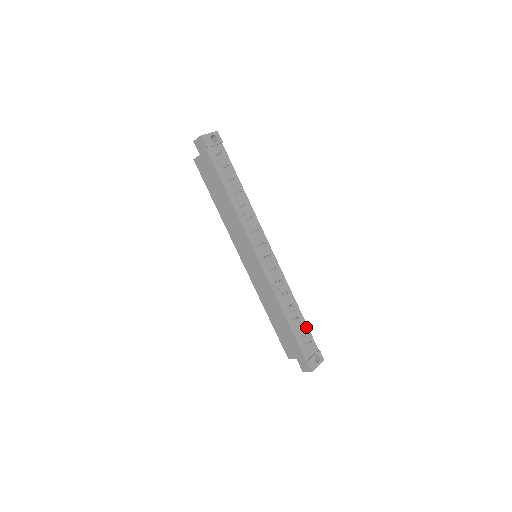
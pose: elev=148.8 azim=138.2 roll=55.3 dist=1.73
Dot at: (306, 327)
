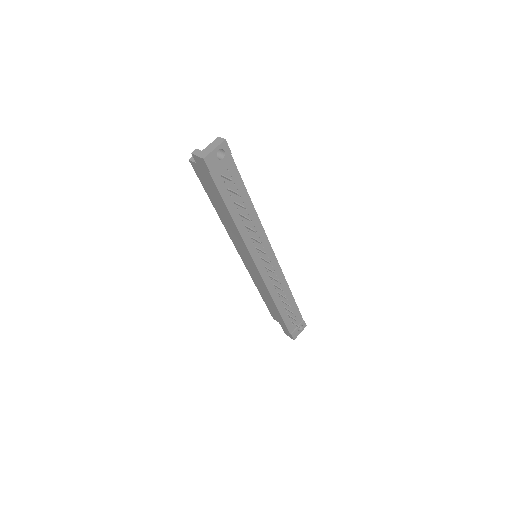
Dot at: (296, 307)
